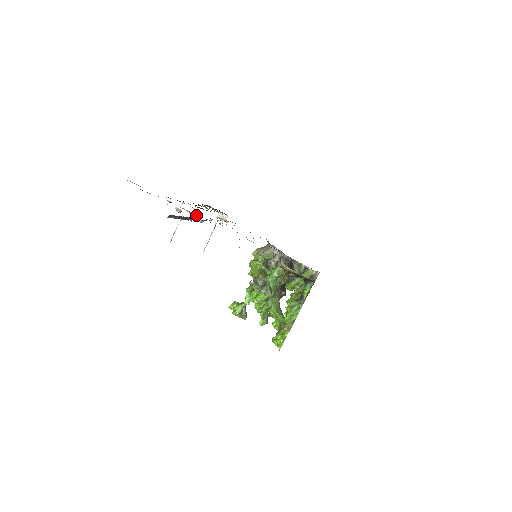
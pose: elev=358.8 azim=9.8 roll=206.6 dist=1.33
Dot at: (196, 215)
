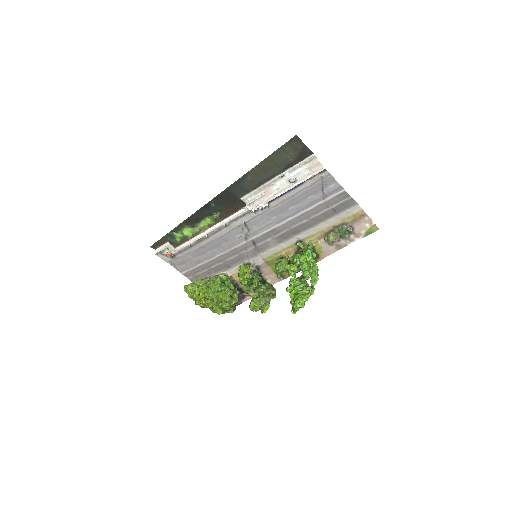
Dot at: (259, 202)
